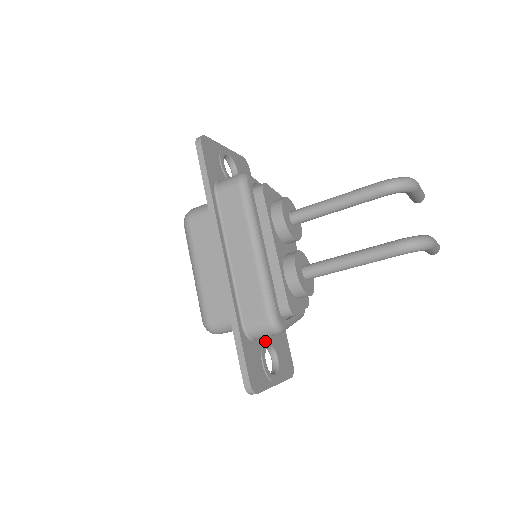
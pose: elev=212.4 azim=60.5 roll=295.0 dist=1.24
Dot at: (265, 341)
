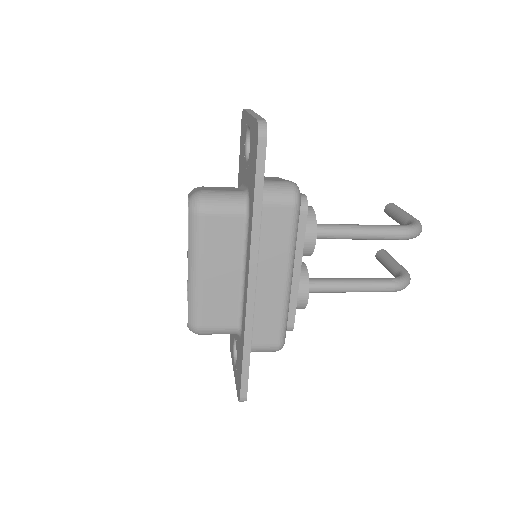
Dot at: occluded
